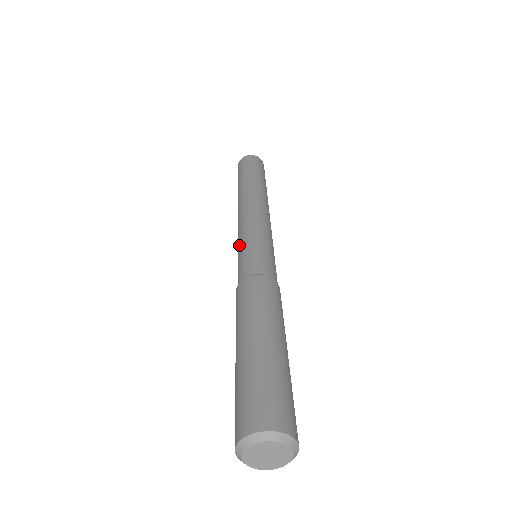
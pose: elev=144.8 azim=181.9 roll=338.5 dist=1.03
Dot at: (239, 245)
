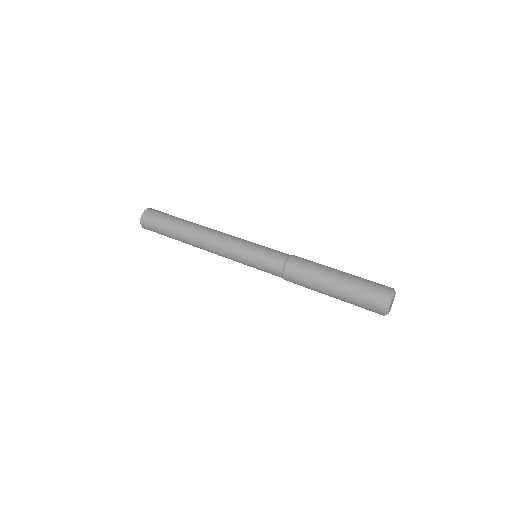
Dot at: (246, 259)
